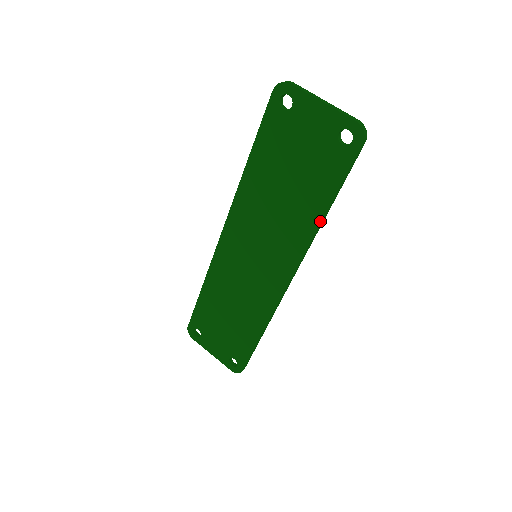
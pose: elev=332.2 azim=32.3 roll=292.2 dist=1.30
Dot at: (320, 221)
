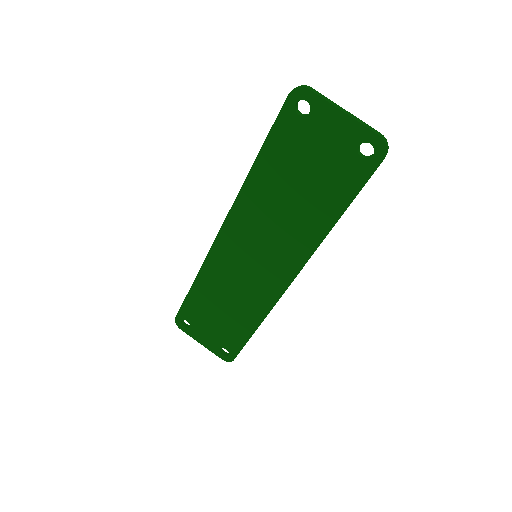
Dot at: (330, 229)
